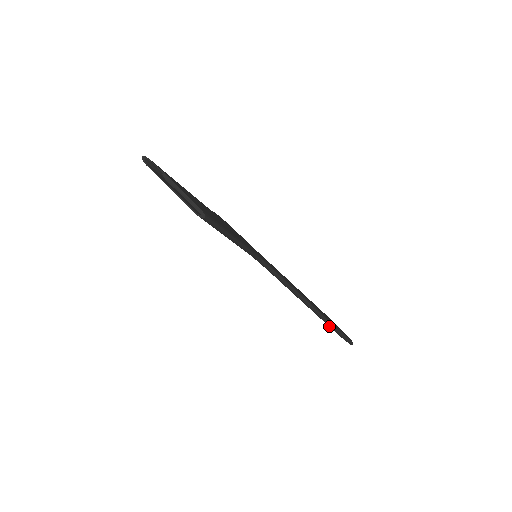
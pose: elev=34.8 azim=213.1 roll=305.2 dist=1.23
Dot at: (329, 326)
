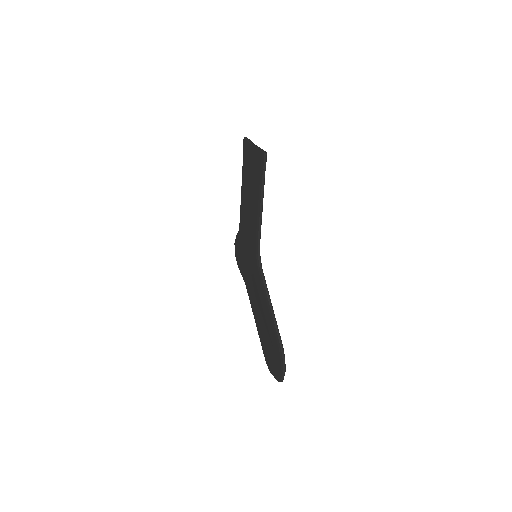
Dot at: (277, 338)
